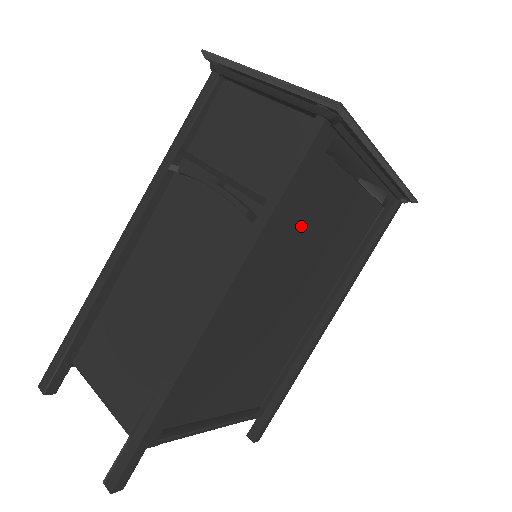
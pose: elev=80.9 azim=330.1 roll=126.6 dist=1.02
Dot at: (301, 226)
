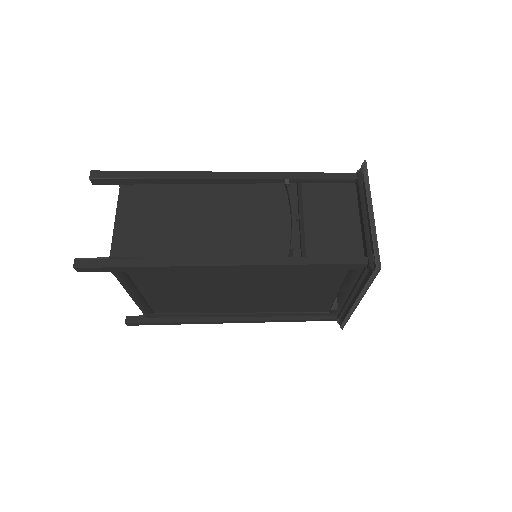
Dot at: (297, 279)
